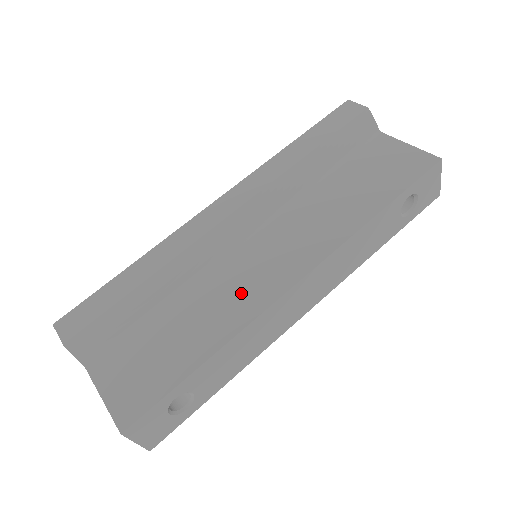
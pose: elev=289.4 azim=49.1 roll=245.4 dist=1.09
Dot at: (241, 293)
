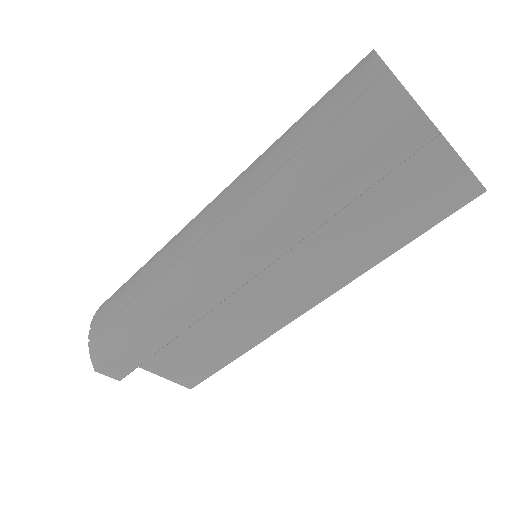
Dot at: (259, 318)
